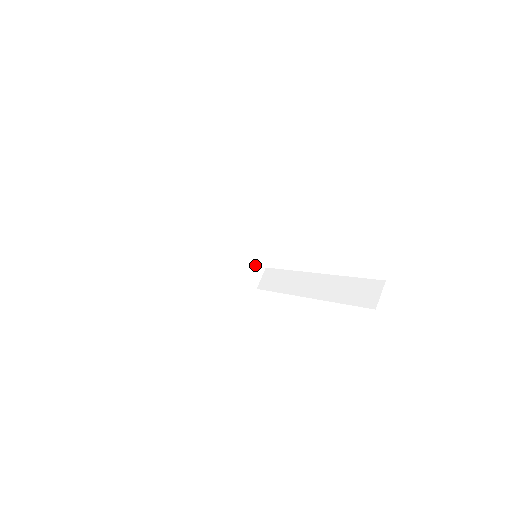
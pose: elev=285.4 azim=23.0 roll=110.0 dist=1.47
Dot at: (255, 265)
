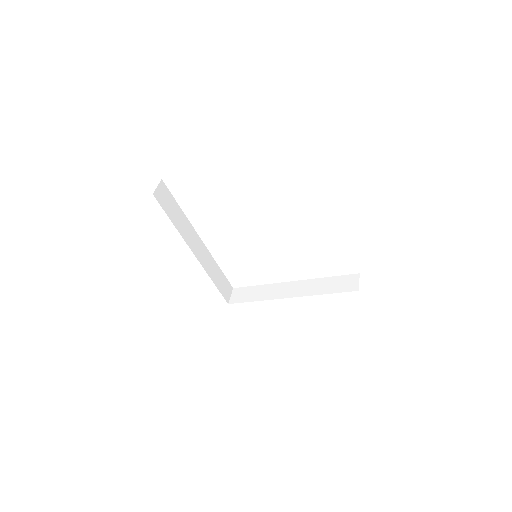
Dot at: (227, 283)
